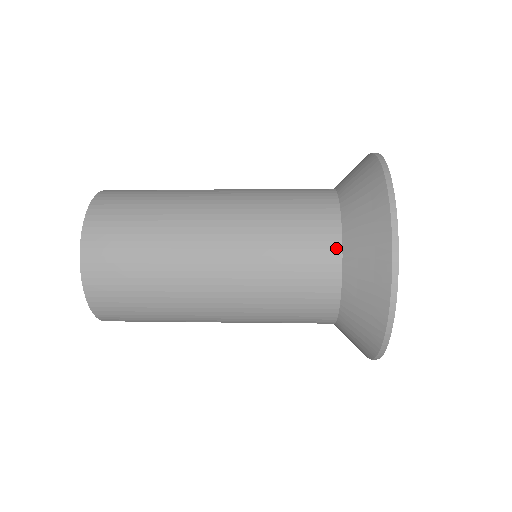
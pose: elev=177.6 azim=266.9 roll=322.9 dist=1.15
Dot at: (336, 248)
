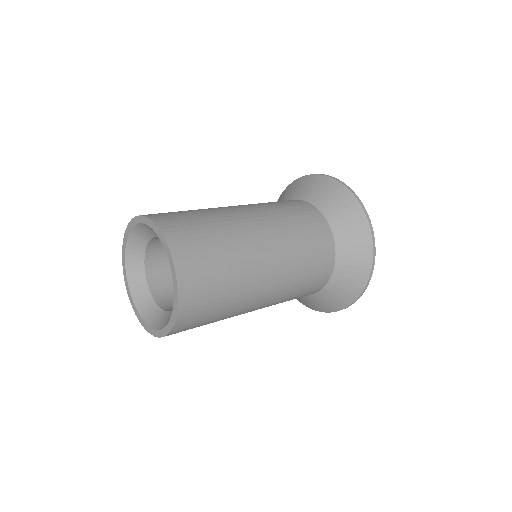
Dot at: (331, 269)
